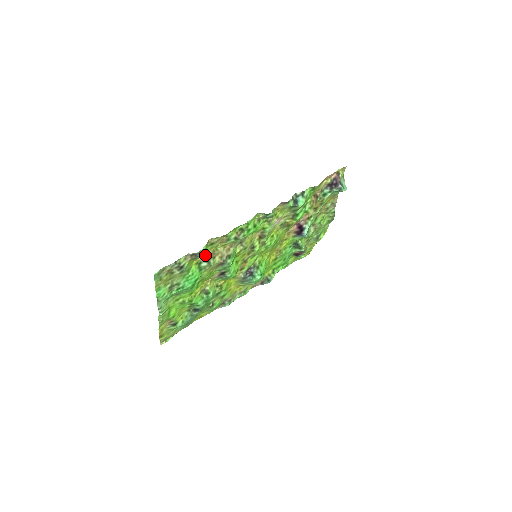
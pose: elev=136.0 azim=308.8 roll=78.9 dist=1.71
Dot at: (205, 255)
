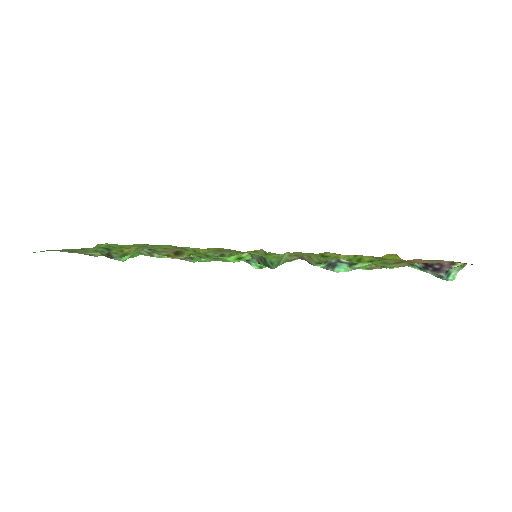
Dot at: (146, 247)
